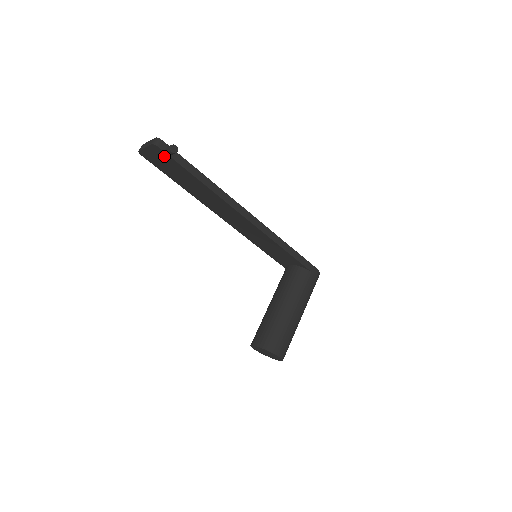
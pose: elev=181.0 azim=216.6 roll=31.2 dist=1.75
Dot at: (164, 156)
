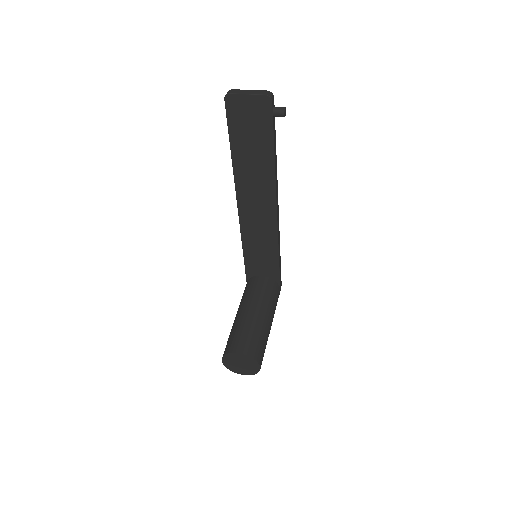
Dot at: (263, 114)
